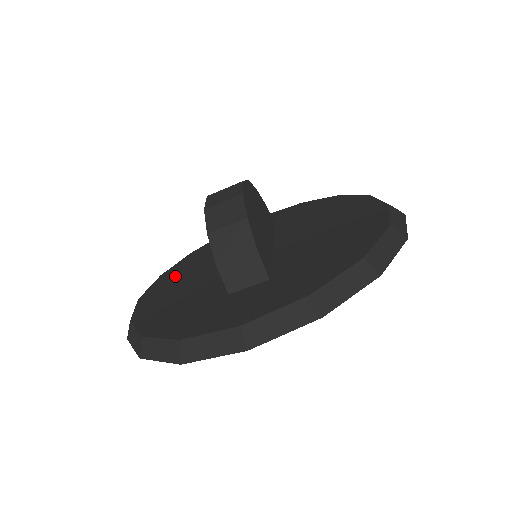
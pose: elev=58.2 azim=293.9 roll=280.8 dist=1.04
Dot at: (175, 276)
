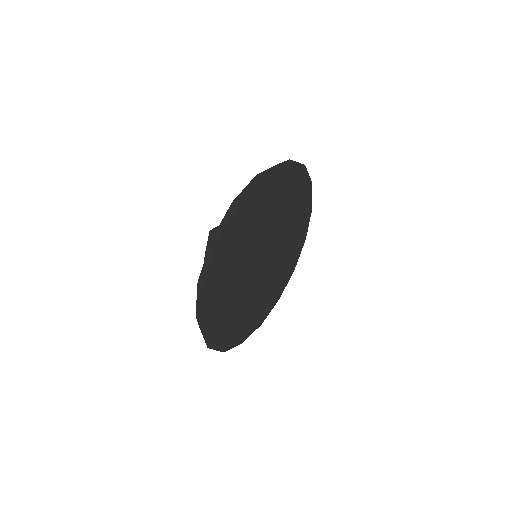
Dot at: occluded
